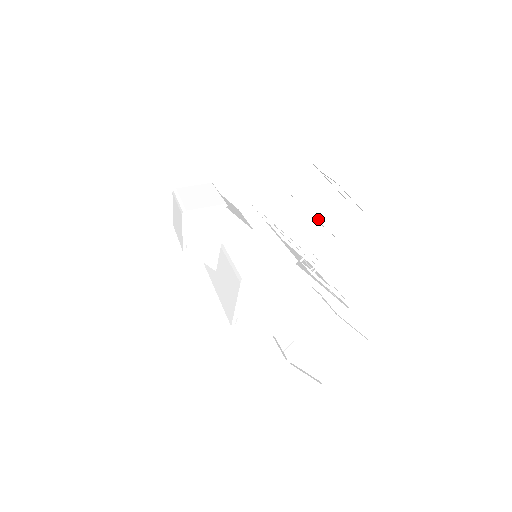
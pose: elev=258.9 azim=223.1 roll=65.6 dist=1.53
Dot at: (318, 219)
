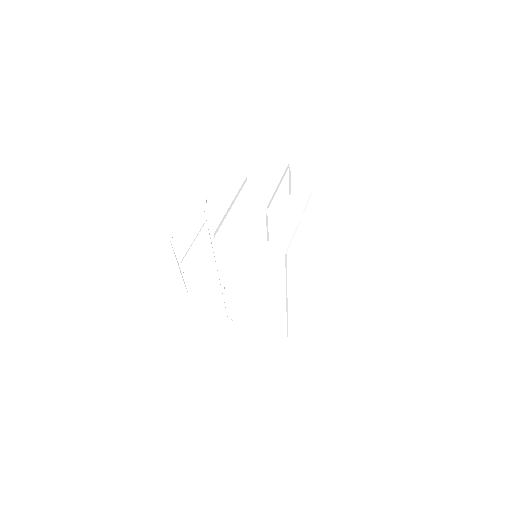
Dot at: occluded
